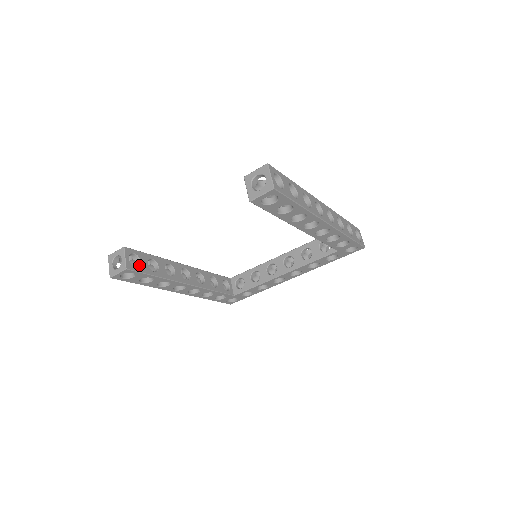
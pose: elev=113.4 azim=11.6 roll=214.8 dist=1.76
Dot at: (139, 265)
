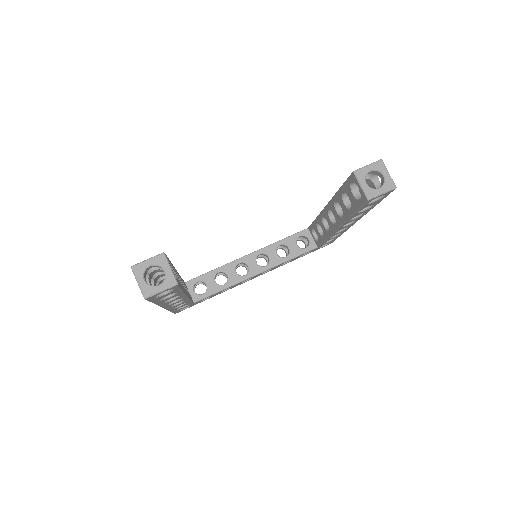
Dot at: (176, 277)
